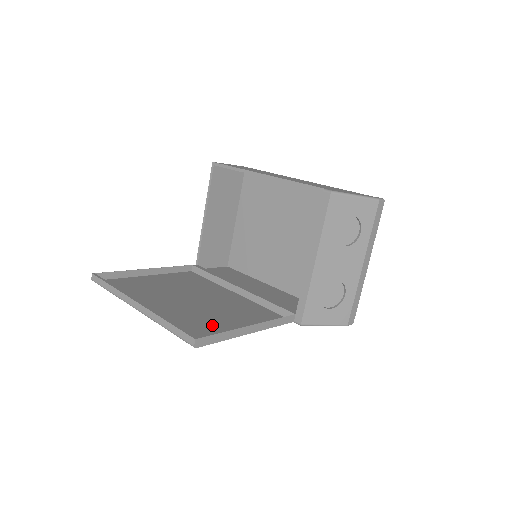
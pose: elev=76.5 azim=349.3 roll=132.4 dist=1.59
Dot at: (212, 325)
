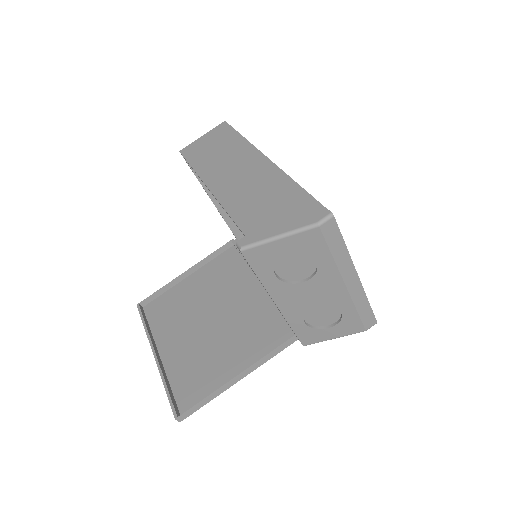
Dot at: (211, 371)
